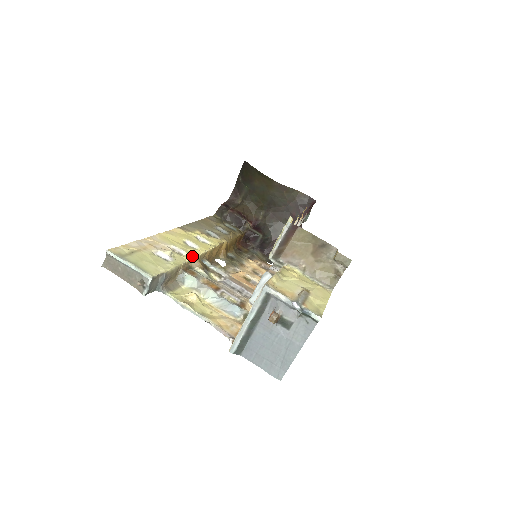
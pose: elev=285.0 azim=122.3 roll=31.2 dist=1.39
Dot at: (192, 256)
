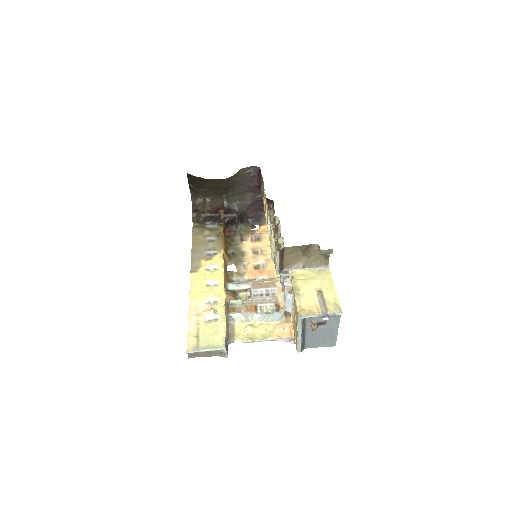
Dot at: (223, 296)
